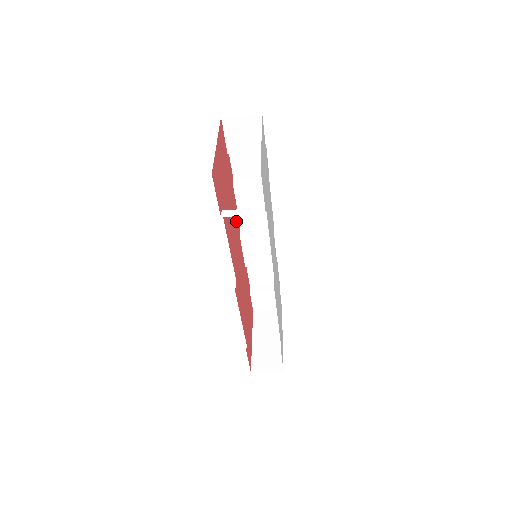
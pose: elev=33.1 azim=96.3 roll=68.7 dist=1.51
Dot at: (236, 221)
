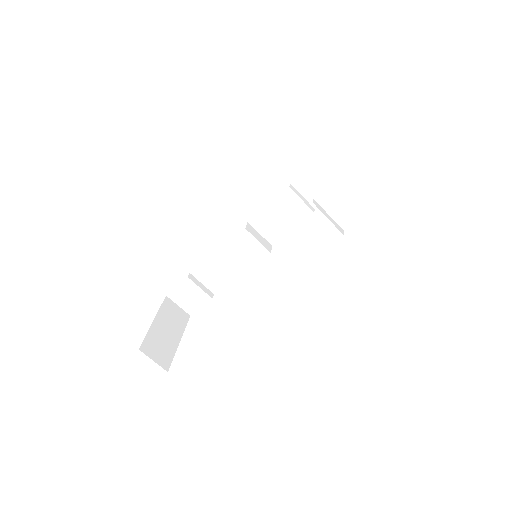
Dot at: occluded
